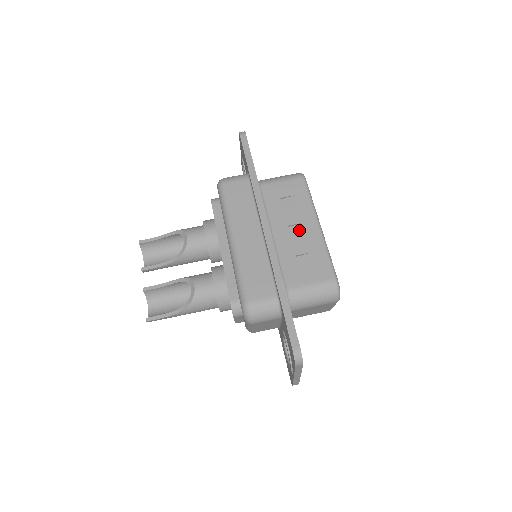
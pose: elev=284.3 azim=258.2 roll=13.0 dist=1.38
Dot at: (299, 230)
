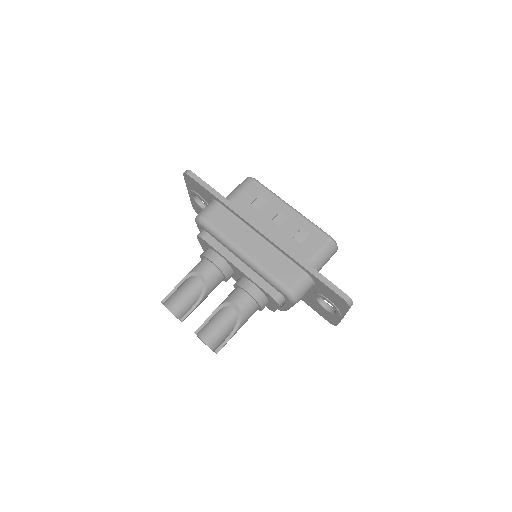
Dot at: (281, 219)
